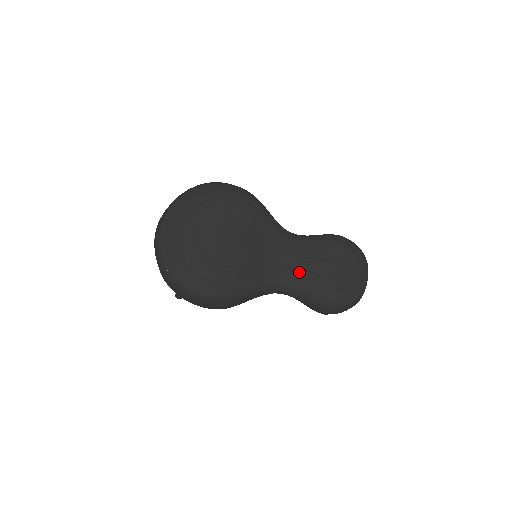
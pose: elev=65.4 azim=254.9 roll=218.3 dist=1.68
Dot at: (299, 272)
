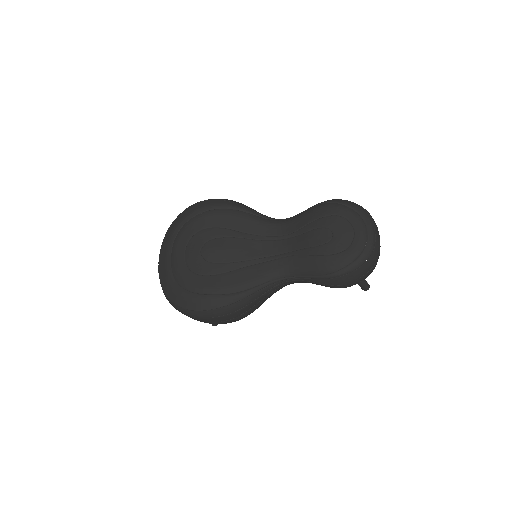
Dot at: (295, 254)
